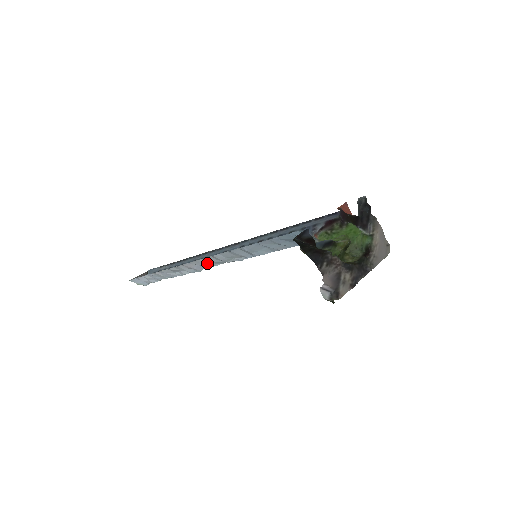
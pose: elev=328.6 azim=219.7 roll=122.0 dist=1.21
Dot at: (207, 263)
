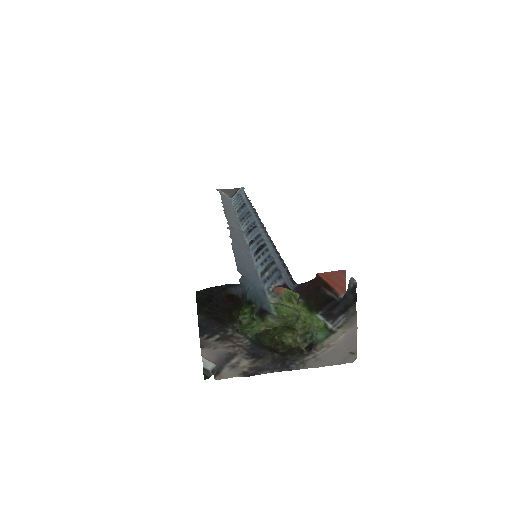
Dot at: (235, 227)
